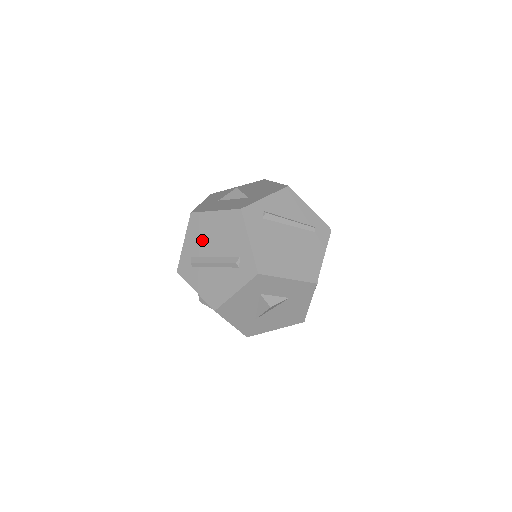
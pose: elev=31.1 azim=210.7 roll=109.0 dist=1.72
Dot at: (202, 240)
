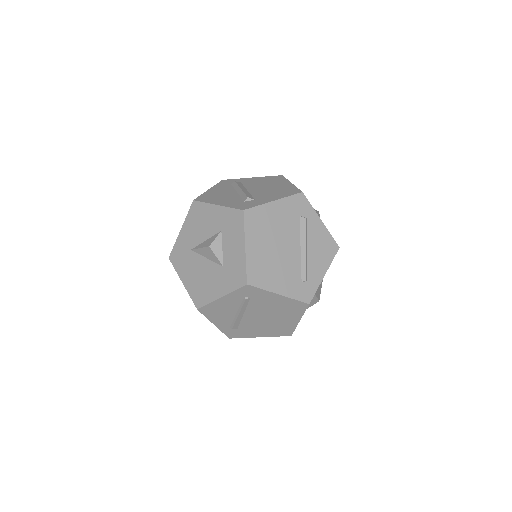
Dot at: (260, 183)
